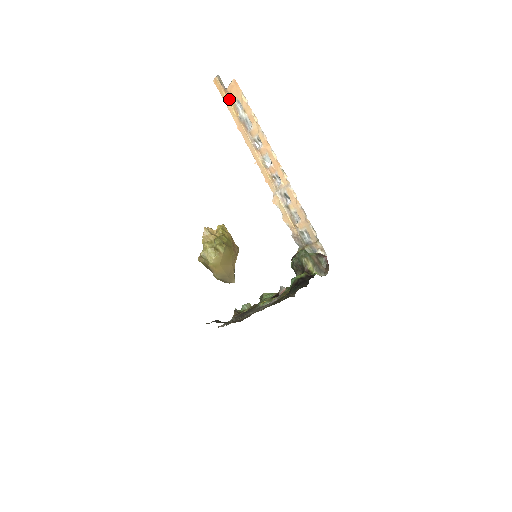
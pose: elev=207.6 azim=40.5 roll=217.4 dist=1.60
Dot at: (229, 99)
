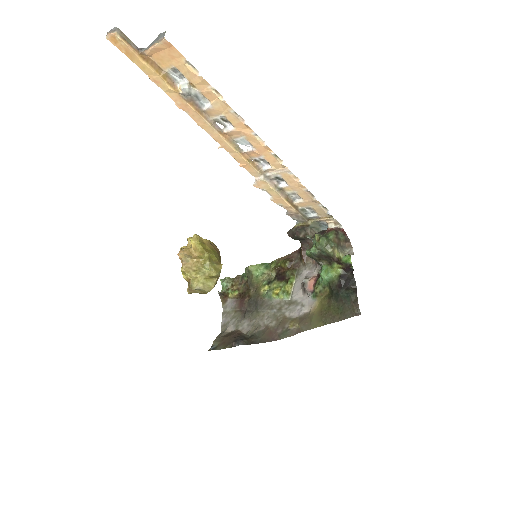
Dot at: (153, 67)
